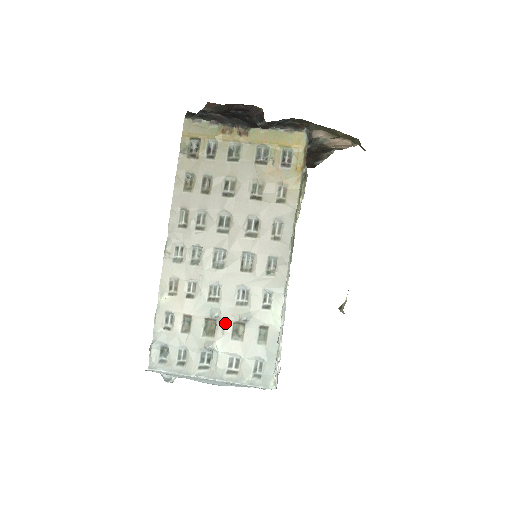
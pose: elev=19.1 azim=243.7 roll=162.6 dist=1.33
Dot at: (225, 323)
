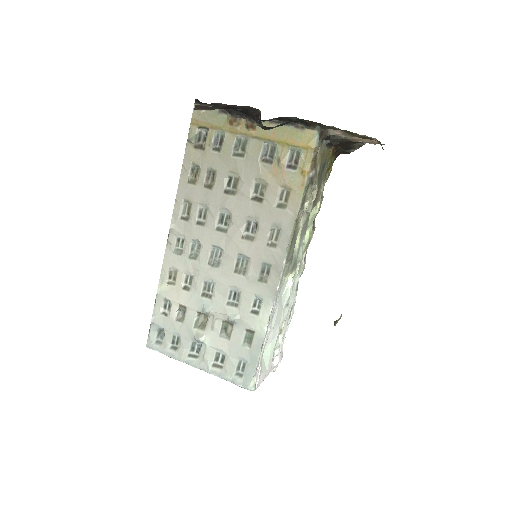
Dot at: (215, 320)
